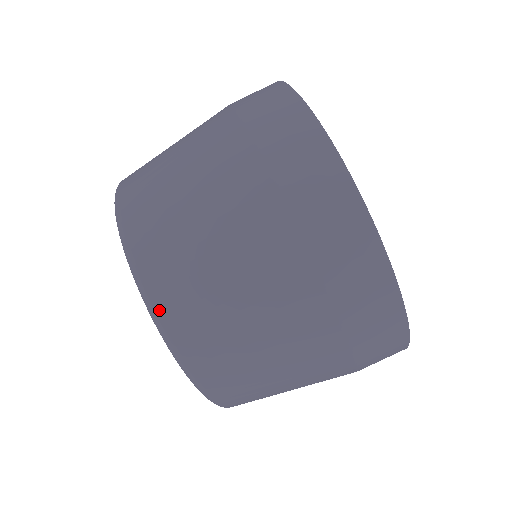
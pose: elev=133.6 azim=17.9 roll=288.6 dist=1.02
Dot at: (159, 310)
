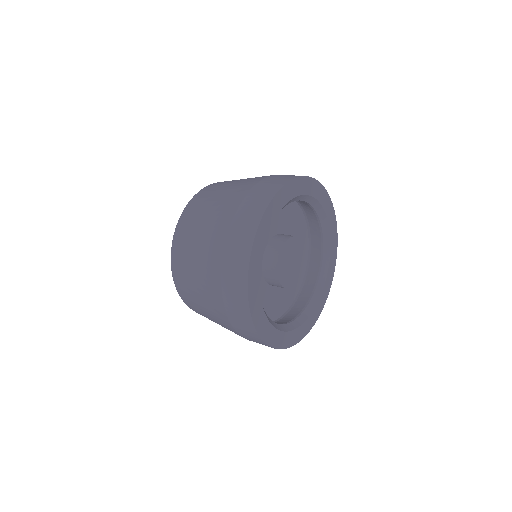
Dot at: (173, 254)
